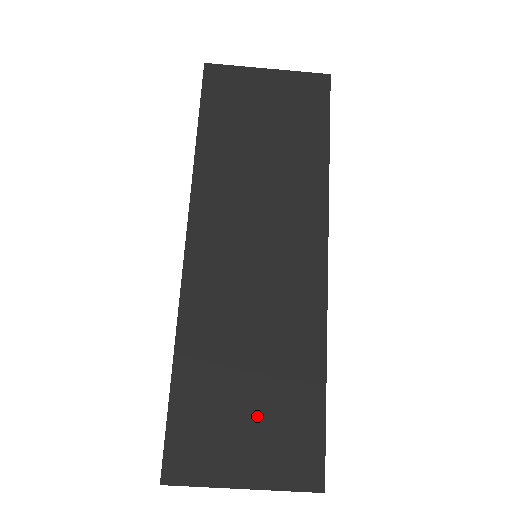
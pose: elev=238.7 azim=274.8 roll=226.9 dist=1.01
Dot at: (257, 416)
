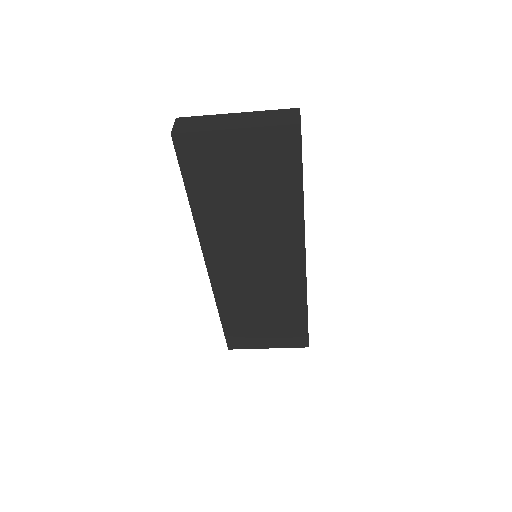
Dot at: (270, 328)
